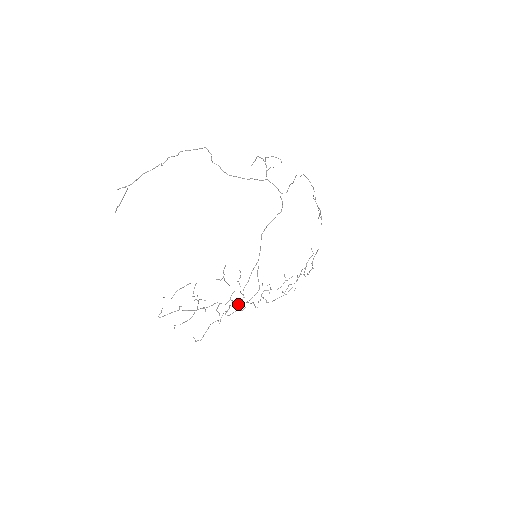
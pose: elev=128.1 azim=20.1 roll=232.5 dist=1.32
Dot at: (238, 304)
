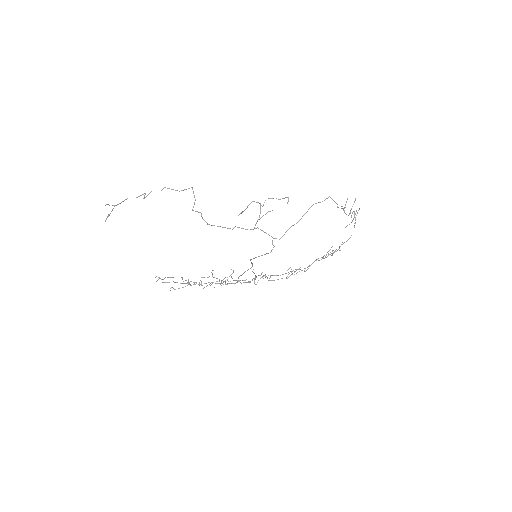
Dot at: (233, 283)
